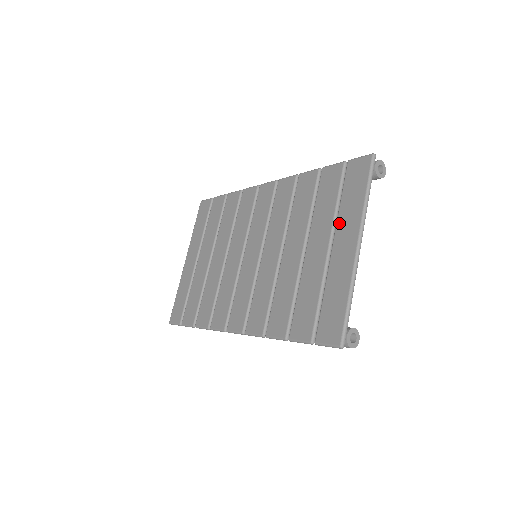
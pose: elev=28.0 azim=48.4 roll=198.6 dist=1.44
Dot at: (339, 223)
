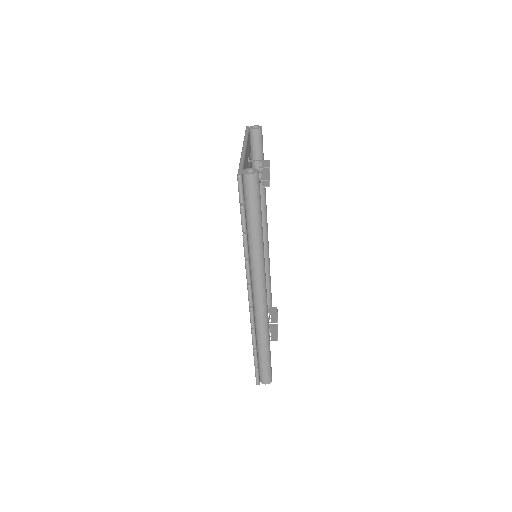
Dot at: occluded
